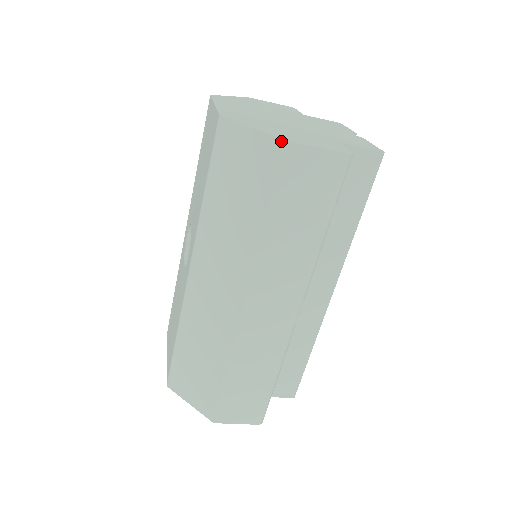
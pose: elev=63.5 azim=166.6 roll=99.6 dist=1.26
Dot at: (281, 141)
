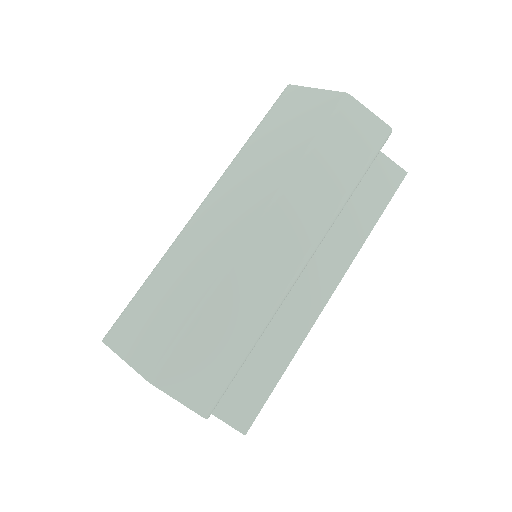
Dot at: (340, 93)
